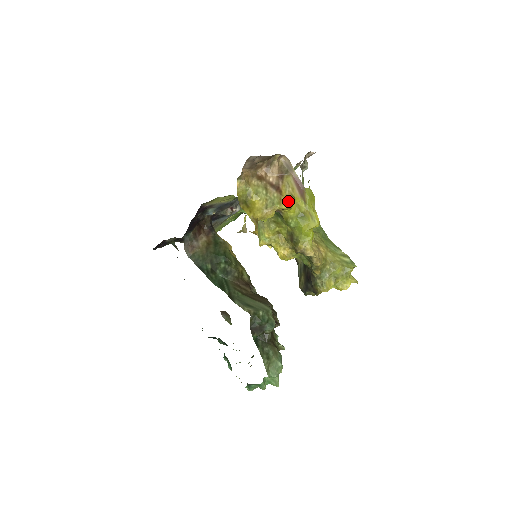
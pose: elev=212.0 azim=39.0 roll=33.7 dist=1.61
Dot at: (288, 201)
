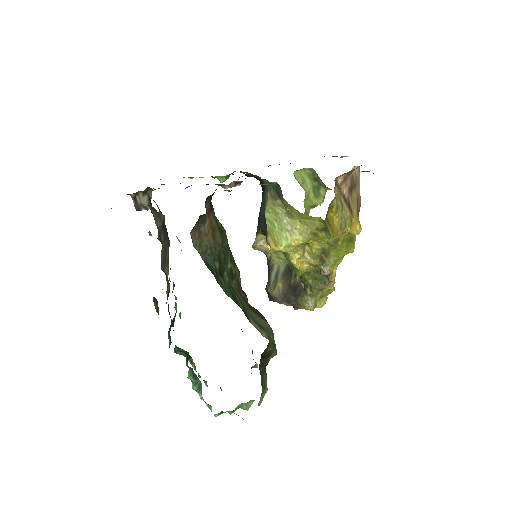
Dot at: (359, 227)
